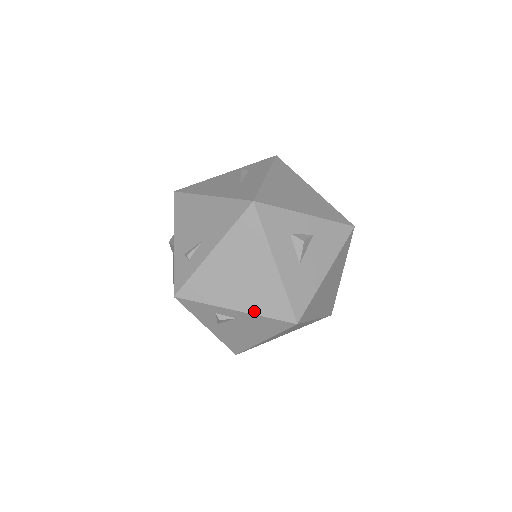
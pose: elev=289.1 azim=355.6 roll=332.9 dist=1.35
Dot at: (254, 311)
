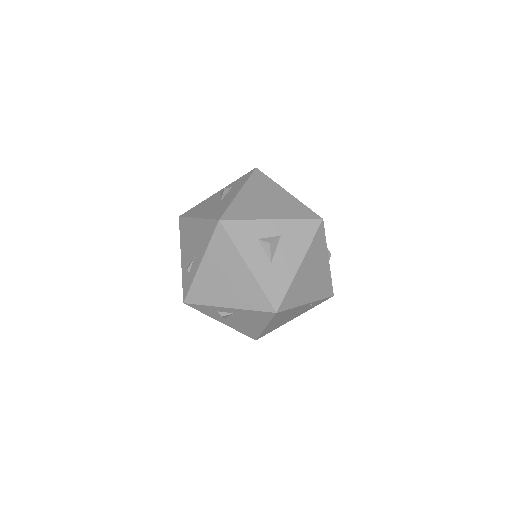
Dot at: (242, 307)
